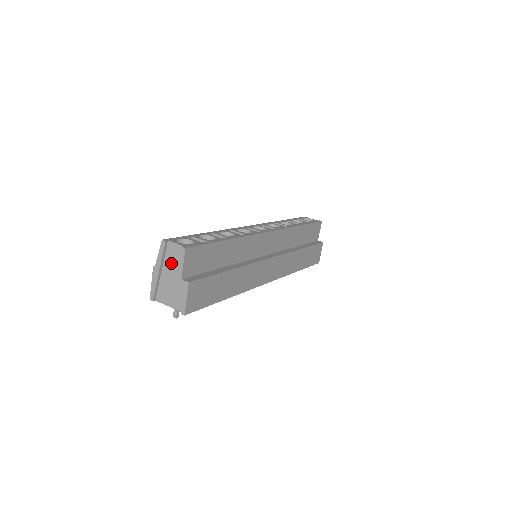
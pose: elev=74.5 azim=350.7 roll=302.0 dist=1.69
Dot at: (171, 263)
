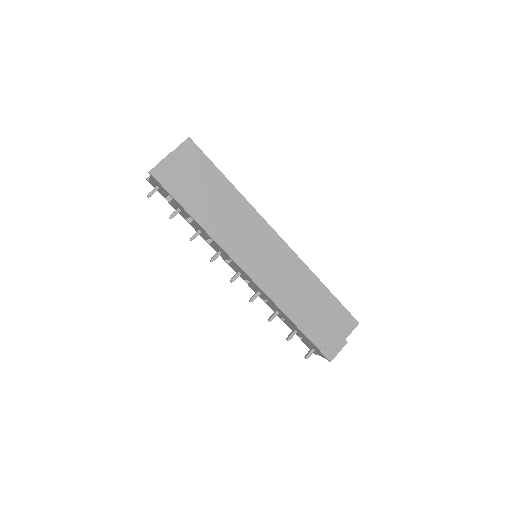
Dot at: occluded
